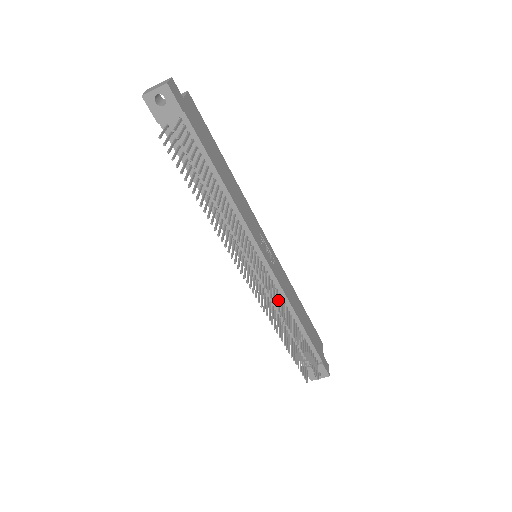
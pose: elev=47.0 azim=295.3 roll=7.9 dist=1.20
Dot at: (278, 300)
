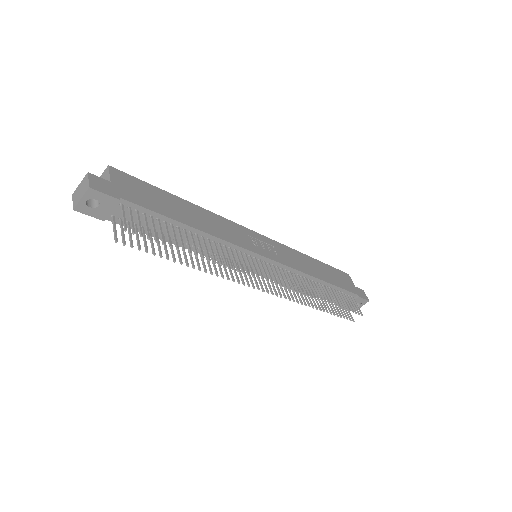
Dot at: (296, 281)
